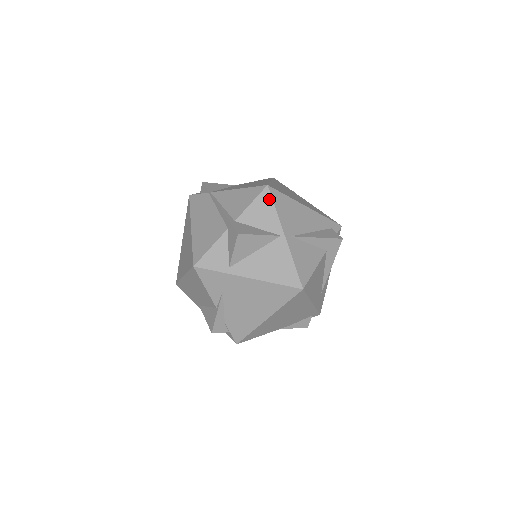
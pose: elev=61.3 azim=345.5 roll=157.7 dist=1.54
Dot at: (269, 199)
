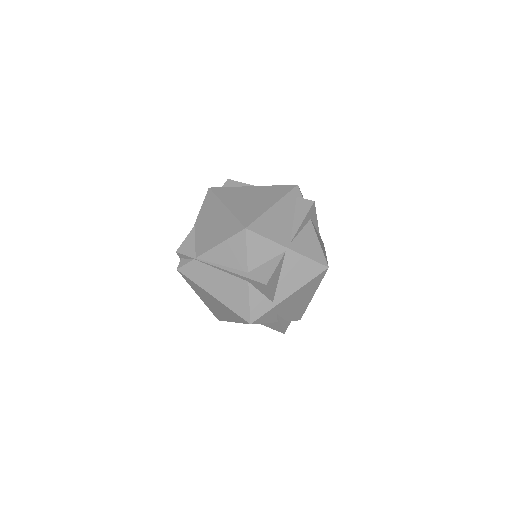
Dot at: (256, 236)
